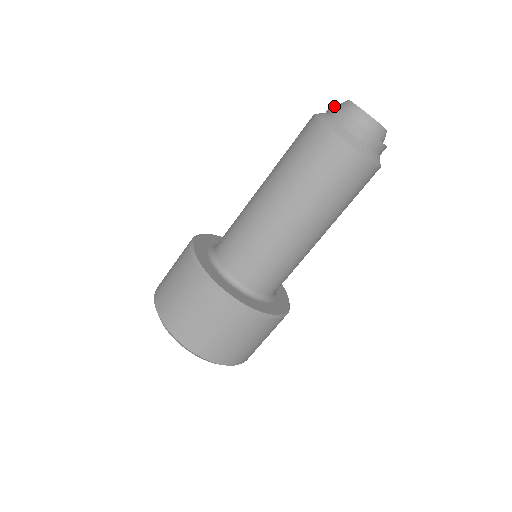
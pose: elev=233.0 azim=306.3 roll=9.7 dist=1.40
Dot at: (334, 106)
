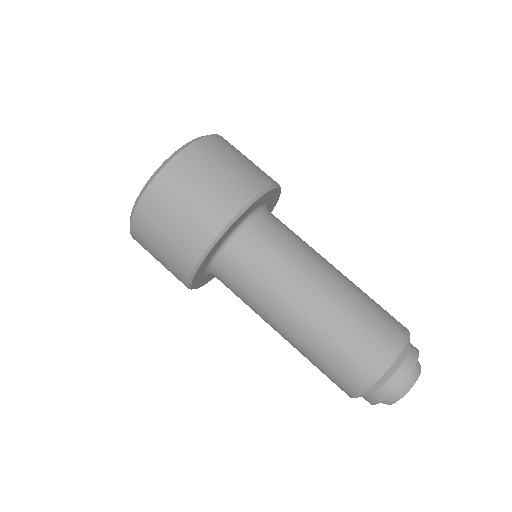
Dot at: (391, 393)
